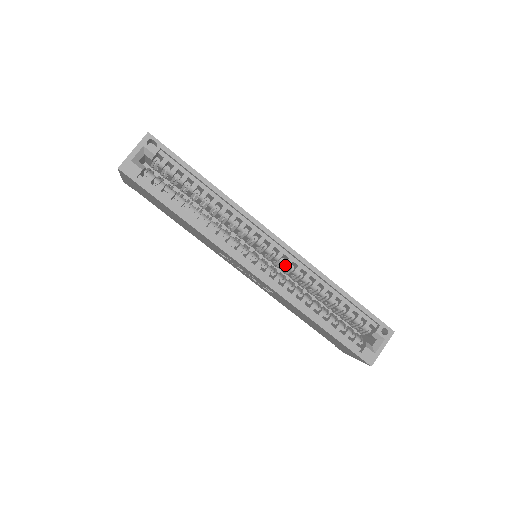
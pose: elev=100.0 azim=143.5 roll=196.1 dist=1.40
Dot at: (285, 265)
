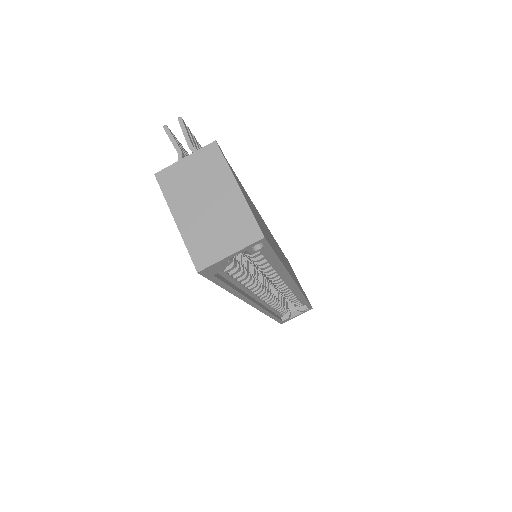
Dot at: (282, 292)
